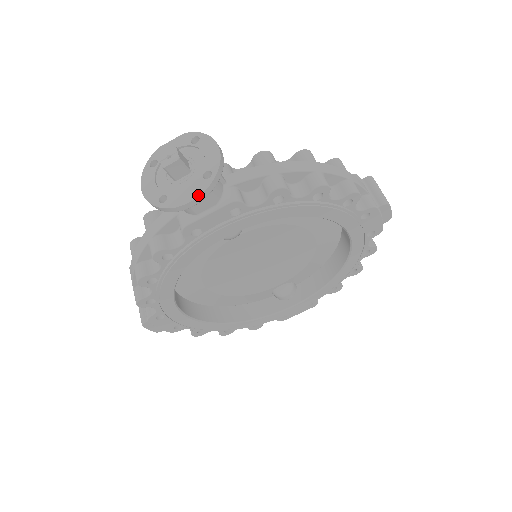
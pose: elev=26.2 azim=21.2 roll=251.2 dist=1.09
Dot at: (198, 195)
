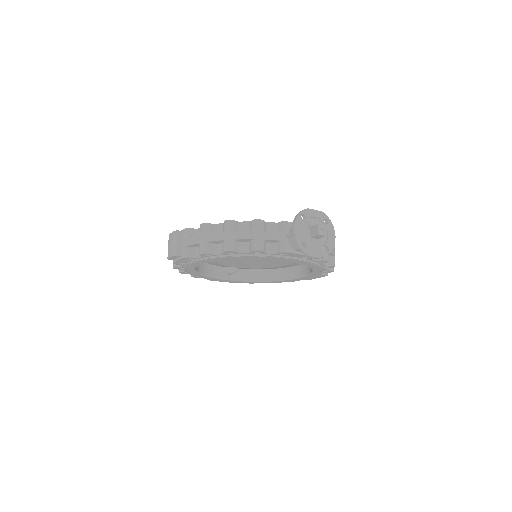
Dot at: (321, 257)
